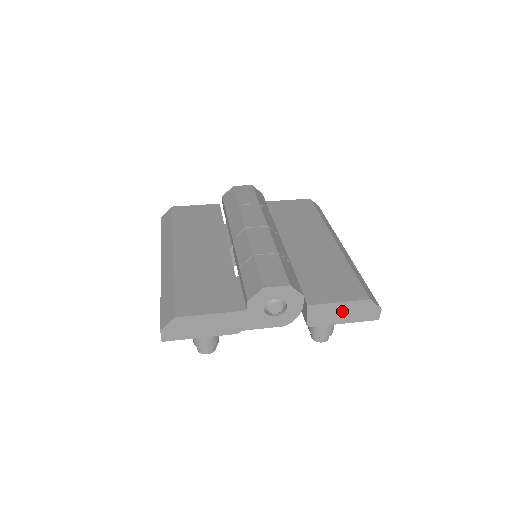
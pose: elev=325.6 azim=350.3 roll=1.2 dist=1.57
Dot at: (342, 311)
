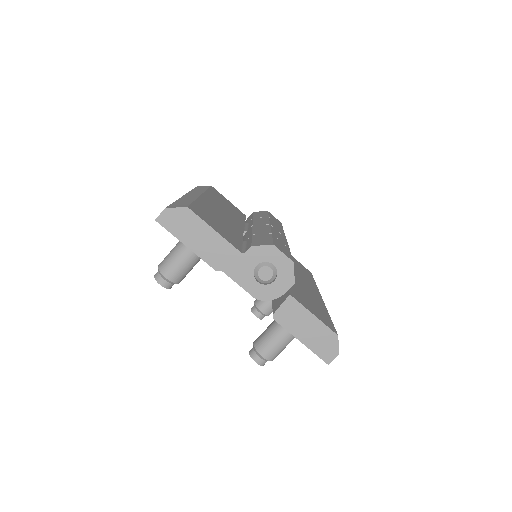
Dot at: (309, 327)
